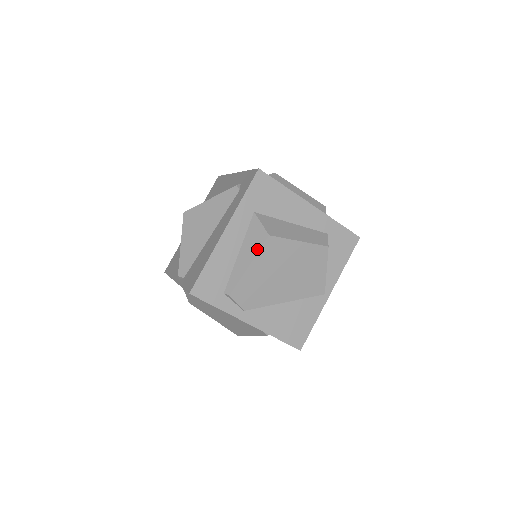
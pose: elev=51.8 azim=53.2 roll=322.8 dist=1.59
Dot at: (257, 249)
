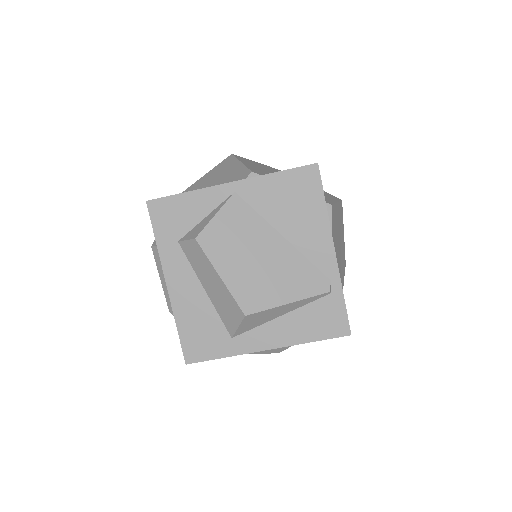
Dot at: (337, 200)
